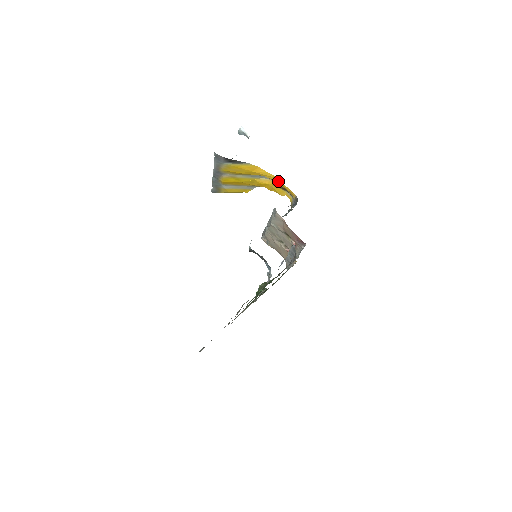
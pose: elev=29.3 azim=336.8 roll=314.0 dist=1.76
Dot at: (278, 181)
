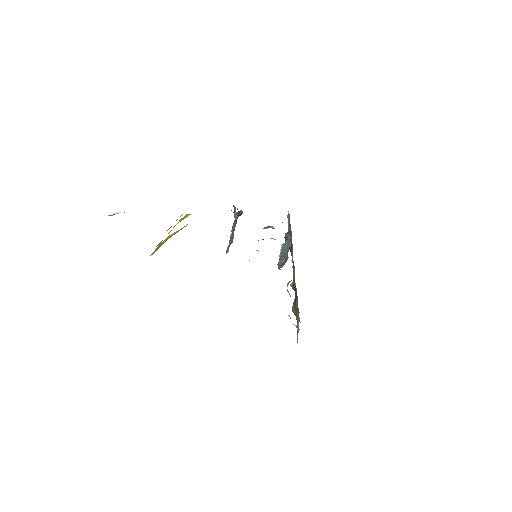
Dot at: occluded
